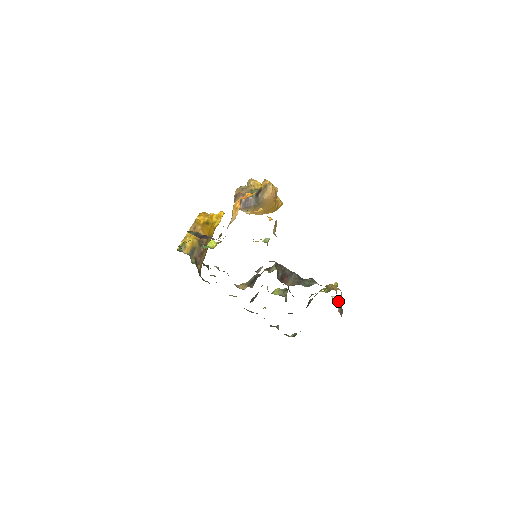
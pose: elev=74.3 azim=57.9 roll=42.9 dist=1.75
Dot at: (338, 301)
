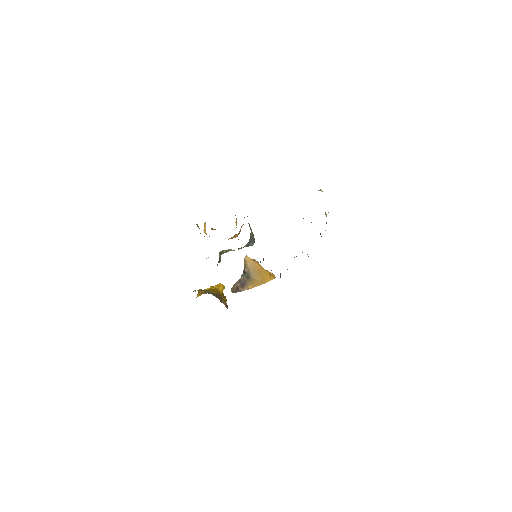
Dot at: (322, 191)
